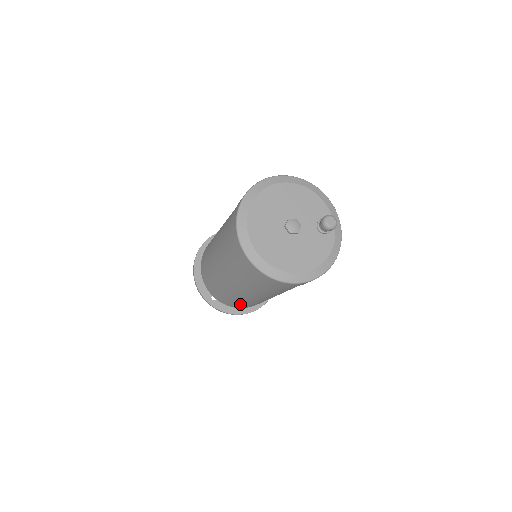
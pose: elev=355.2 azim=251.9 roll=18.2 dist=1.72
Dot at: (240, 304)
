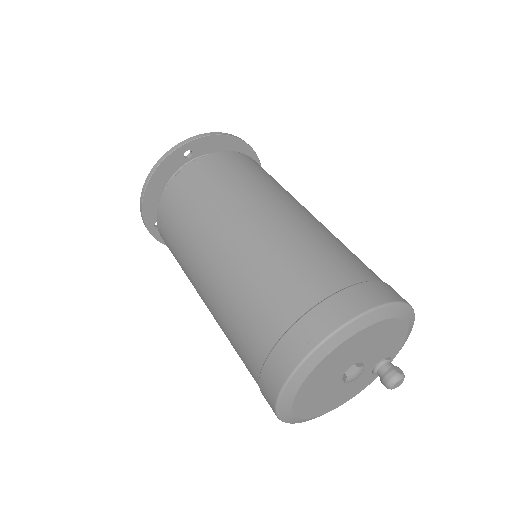
Dot at: occluded
